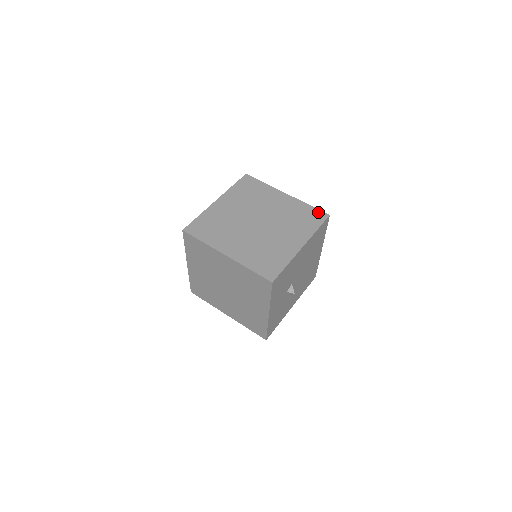
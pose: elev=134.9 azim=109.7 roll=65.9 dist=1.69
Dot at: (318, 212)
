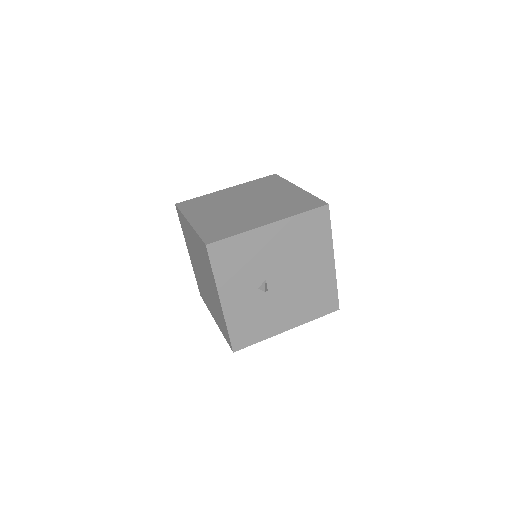
Dot at: (317, 201)
